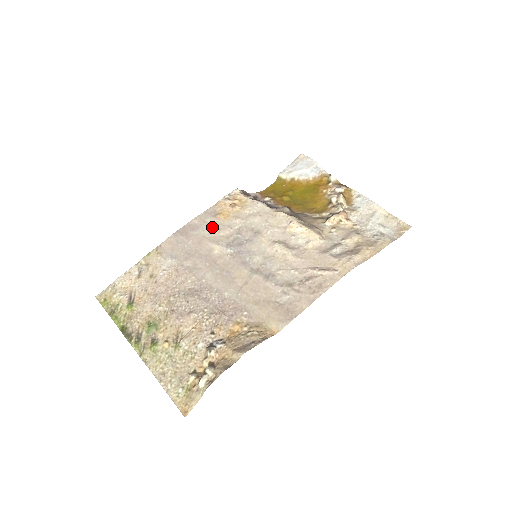
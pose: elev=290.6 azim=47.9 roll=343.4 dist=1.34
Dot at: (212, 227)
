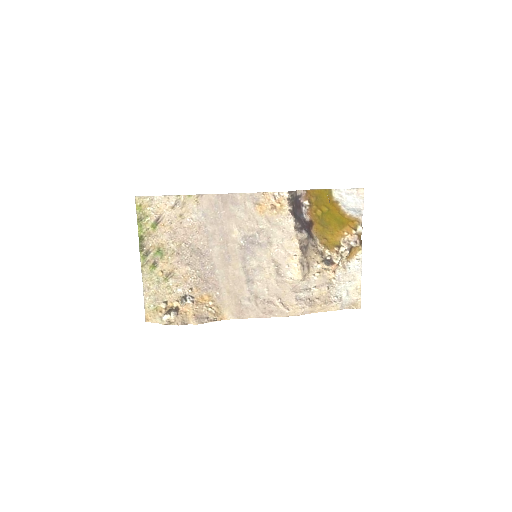
Dot at: (246, 213)
